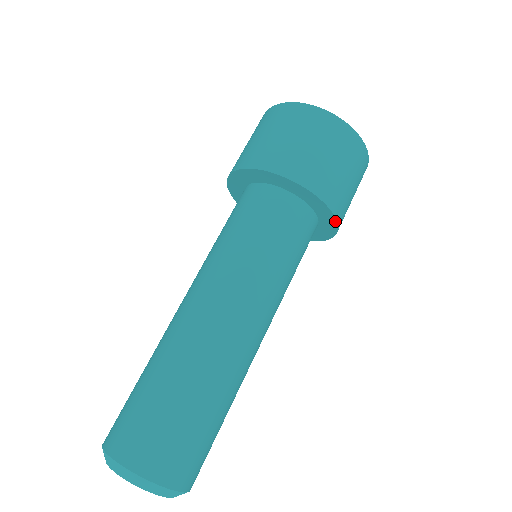
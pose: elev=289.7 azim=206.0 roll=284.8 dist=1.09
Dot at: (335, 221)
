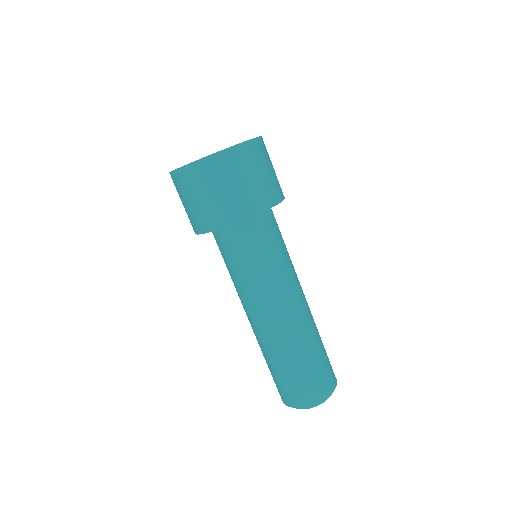
Dot at: occluded
